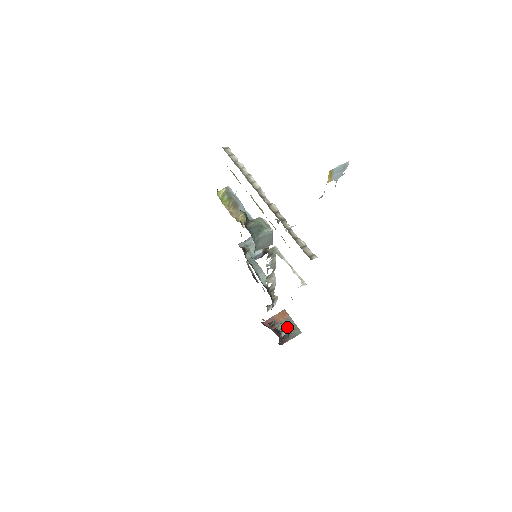
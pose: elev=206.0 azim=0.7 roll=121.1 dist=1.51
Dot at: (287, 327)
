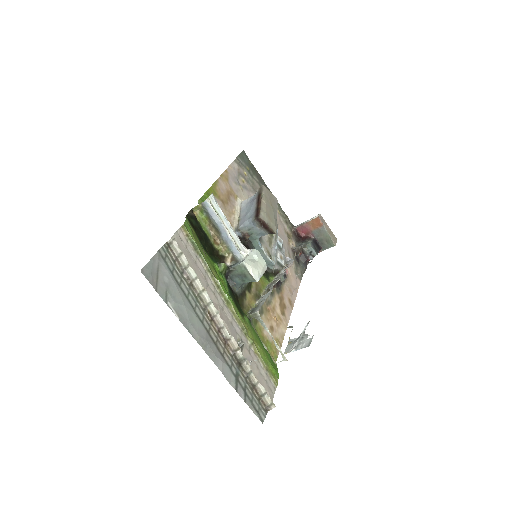
Dot at: (320, 238)
